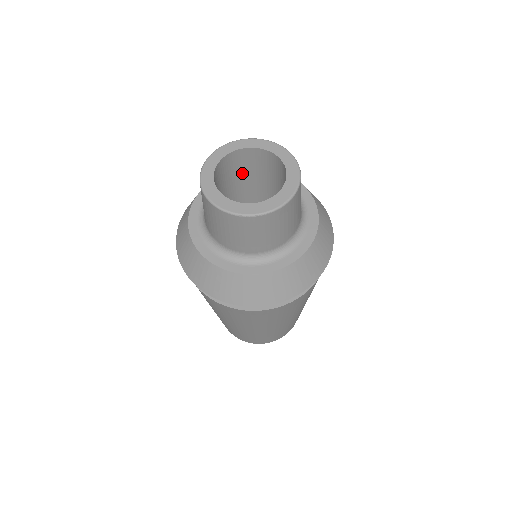
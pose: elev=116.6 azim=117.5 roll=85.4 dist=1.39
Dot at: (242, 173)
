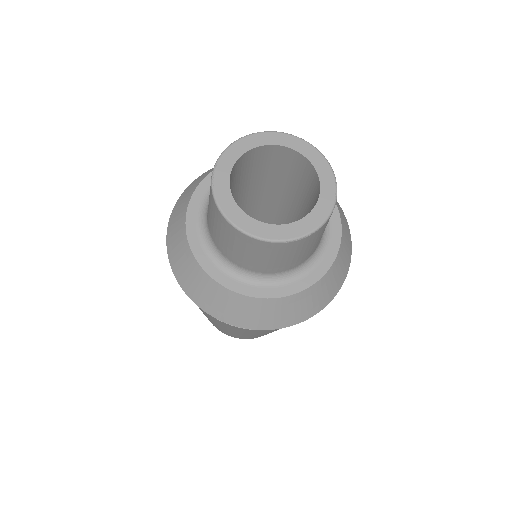
Dot at: (242, 176)
